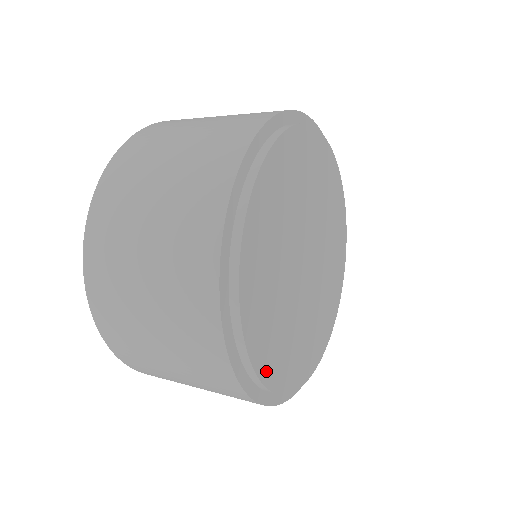
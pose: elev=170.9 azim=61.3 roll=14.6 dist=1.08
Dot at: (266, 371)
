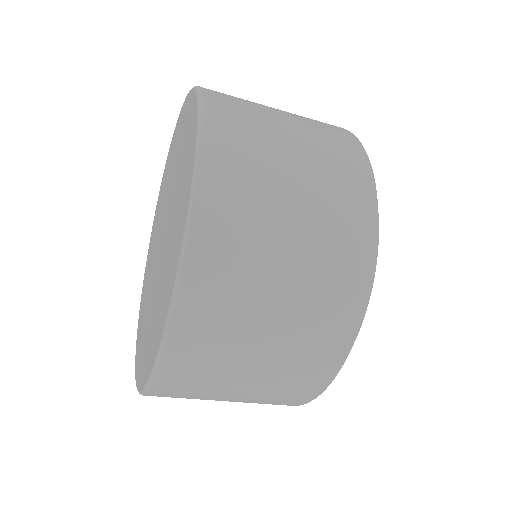
Dot at: occluded
